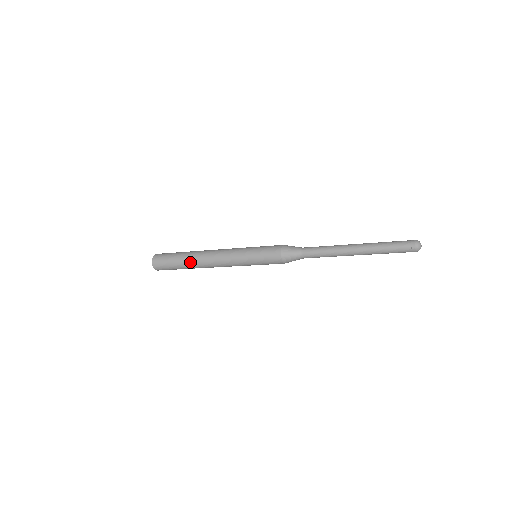
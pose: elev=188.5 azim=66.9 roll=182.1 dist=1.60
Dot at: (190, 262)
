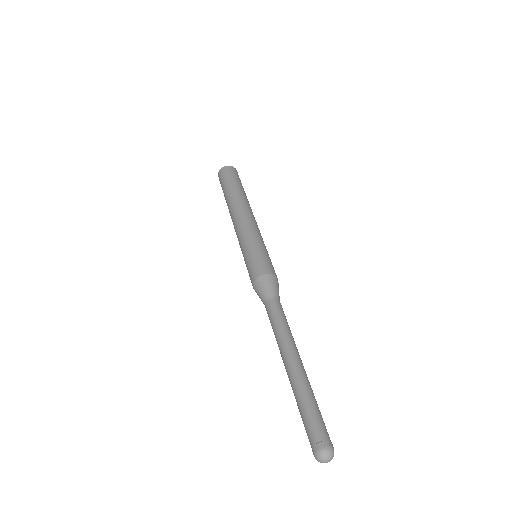
Dot at: occluded
